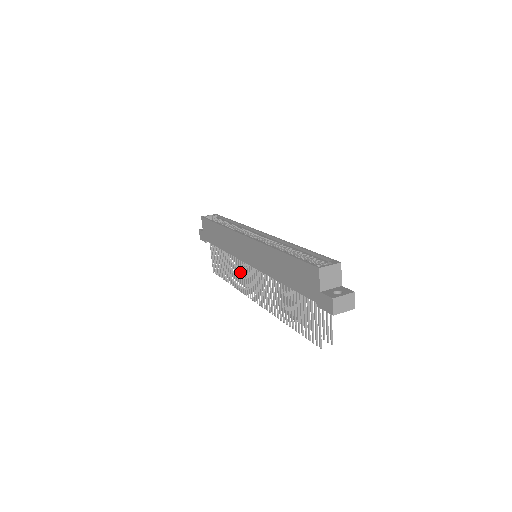
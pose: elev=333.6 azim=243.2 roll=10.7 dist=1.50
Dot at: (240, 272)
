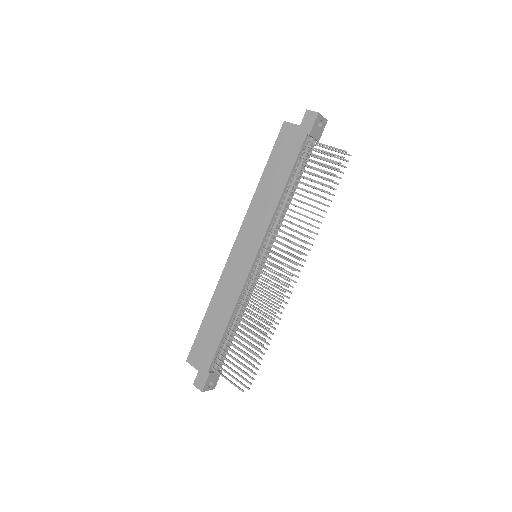
Dot at: (259, 297)
